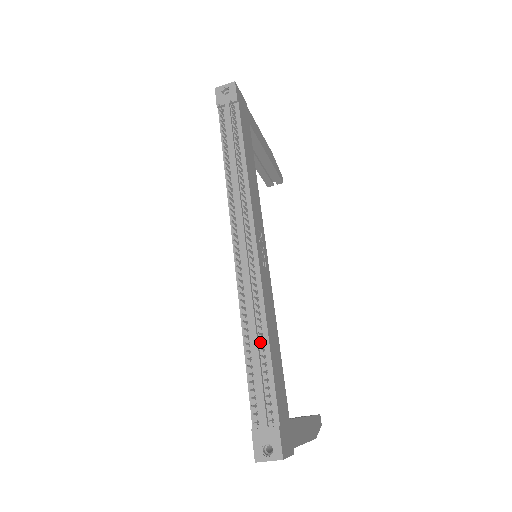
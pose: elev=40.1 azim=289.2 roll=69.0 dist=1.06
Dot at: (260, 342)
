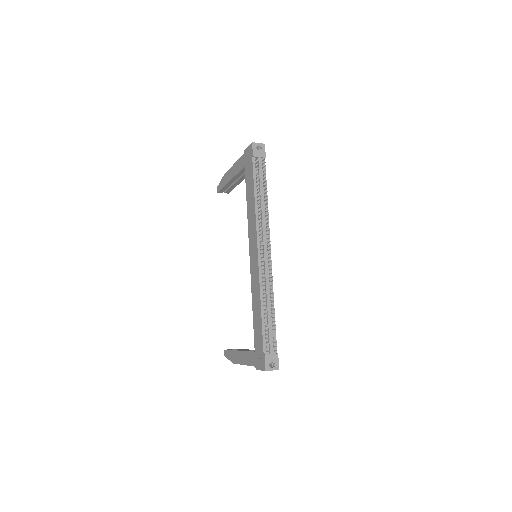
Dot at: (270, 309)
